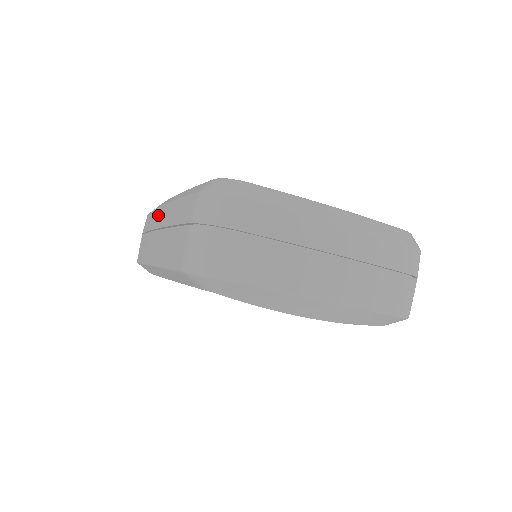
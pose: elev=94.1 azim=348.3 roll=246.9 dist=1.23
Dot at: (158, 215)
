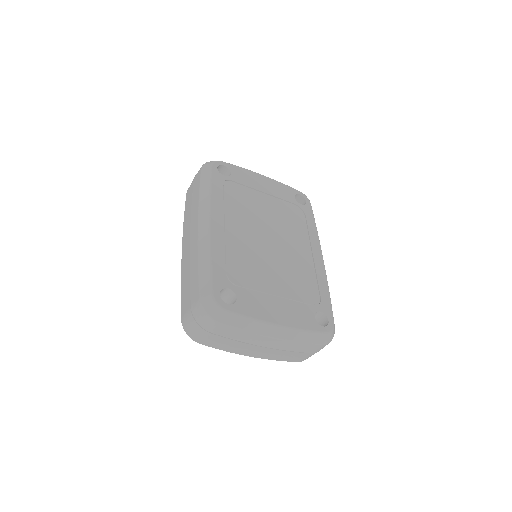
Dot at: (195, 223)
